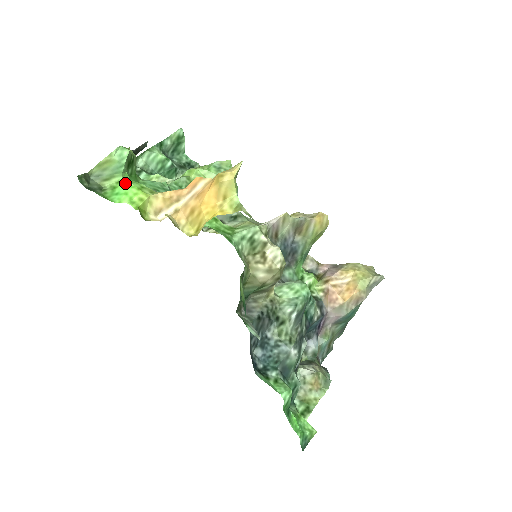
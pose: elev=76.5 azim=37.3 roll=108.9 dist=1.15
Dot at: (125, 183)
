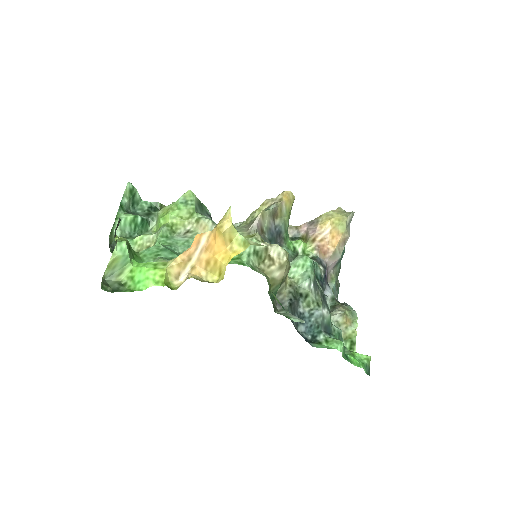
Dot at: (139, 270)
